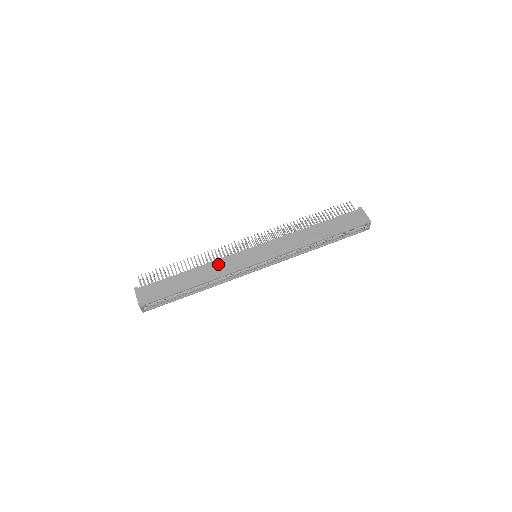
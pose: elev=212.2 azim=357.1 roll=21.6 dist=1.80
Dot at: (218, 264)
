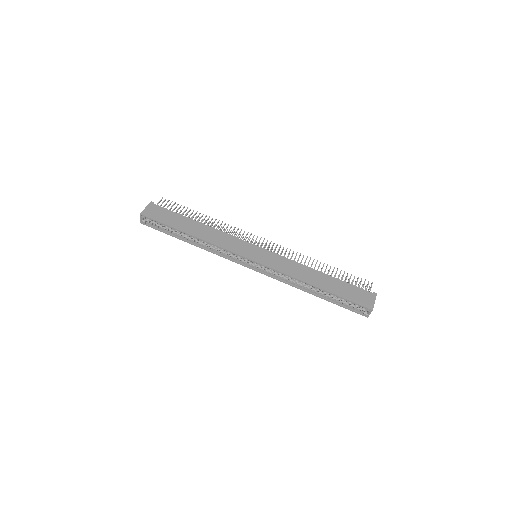
Dot at: (222, 235)
